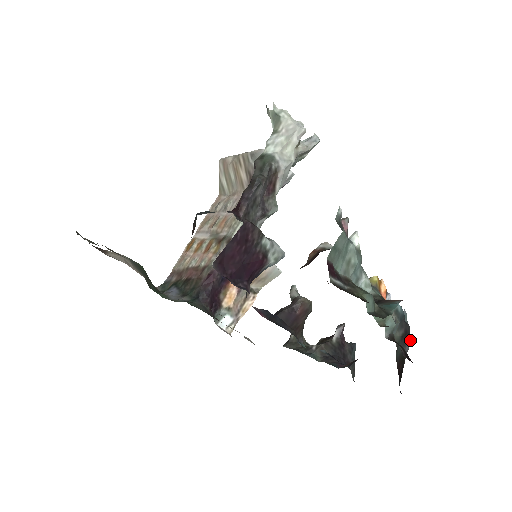
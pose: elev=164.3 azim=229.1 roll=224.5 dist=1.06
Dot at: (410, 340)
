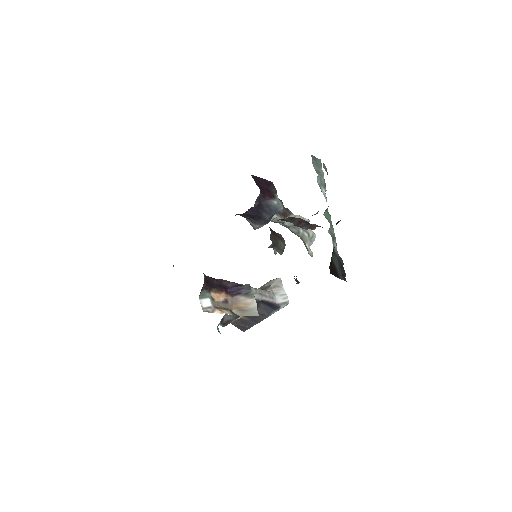
Dot at: (344, 280)
